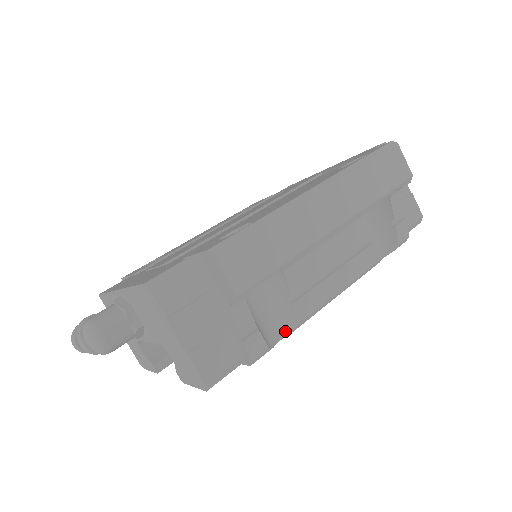
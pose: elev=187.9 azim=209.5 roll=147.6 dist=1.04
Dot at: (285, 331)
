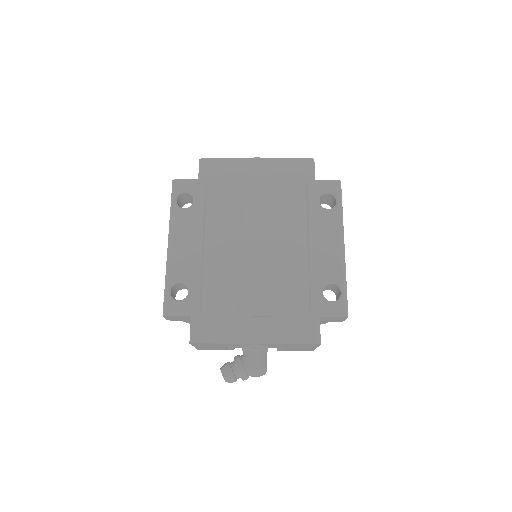
Dot at: occluded
